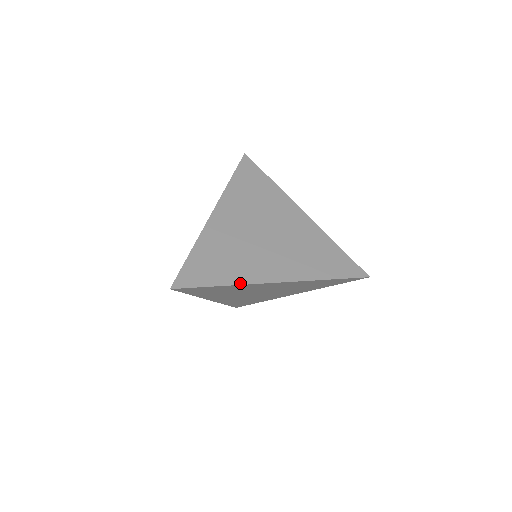
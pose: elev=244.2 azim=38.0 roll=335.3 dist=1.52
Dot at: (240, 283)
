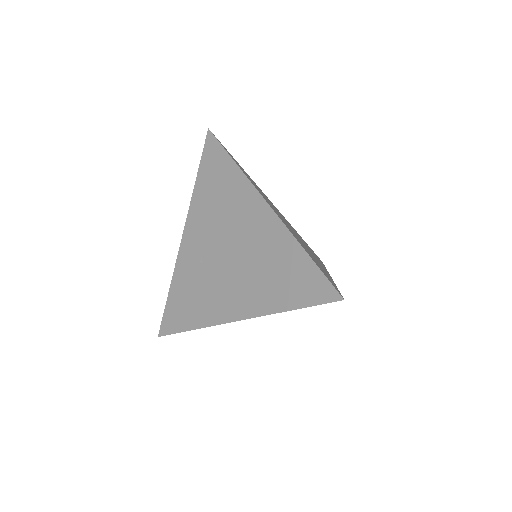
Dot at: (205, 325)
